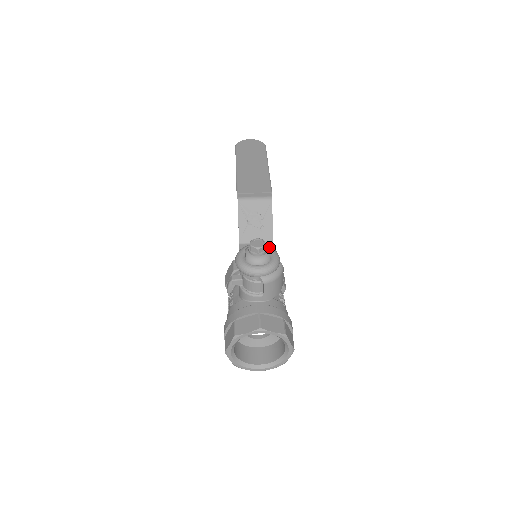
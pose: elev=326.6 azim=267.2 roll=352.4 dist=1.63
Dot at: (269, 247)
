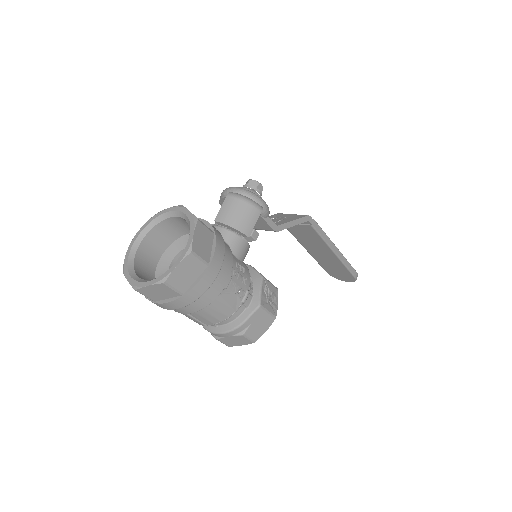
Dot at: occluded
